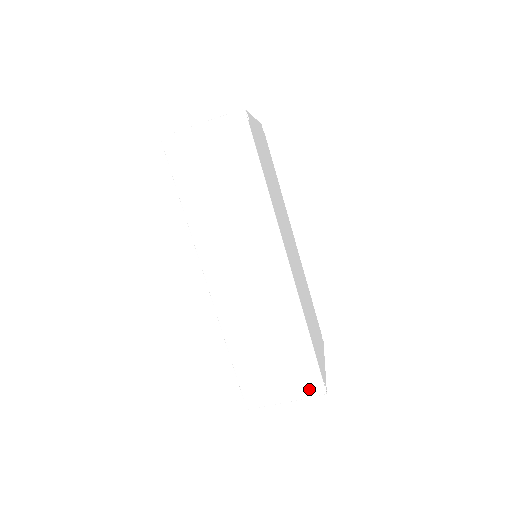
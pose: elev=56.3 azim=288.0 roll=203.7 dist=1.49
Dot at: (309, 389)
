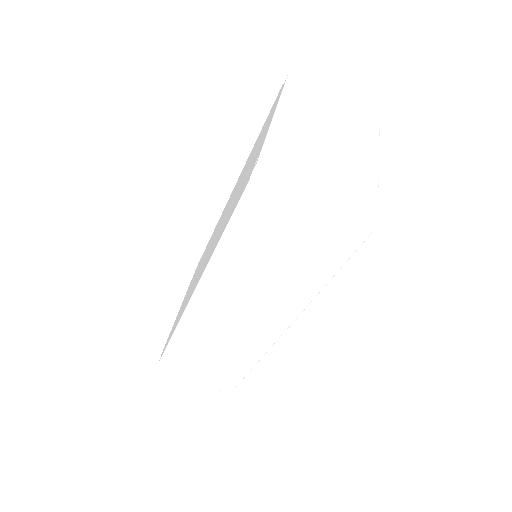
Dot at: (219, 387)
